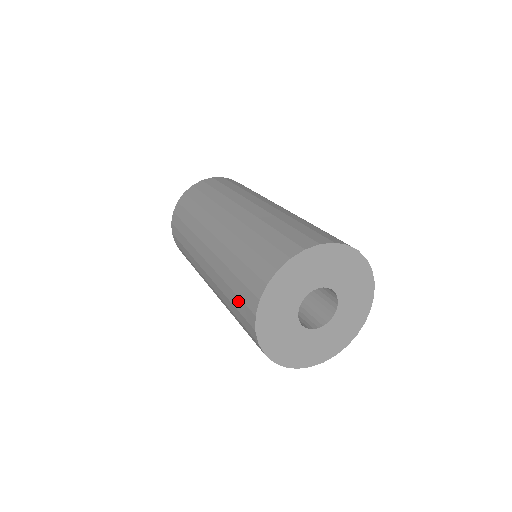
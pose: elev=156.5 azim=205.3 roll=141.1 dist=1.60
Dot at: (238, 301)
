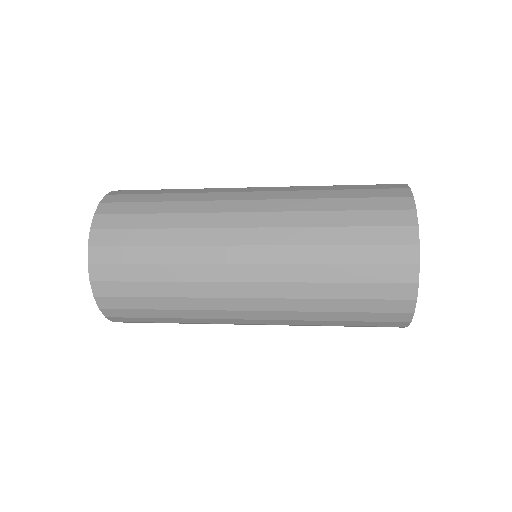
Dot at: (369, 288)
